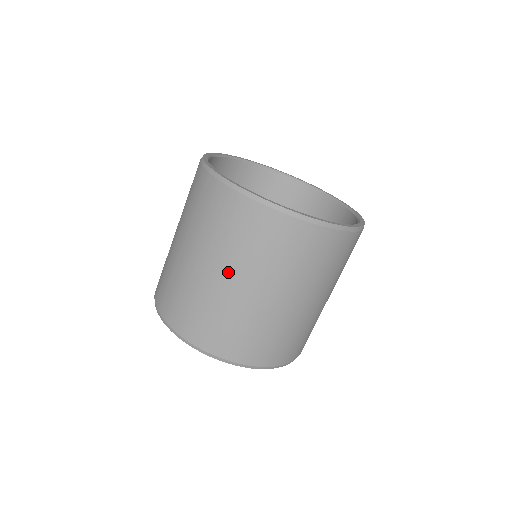
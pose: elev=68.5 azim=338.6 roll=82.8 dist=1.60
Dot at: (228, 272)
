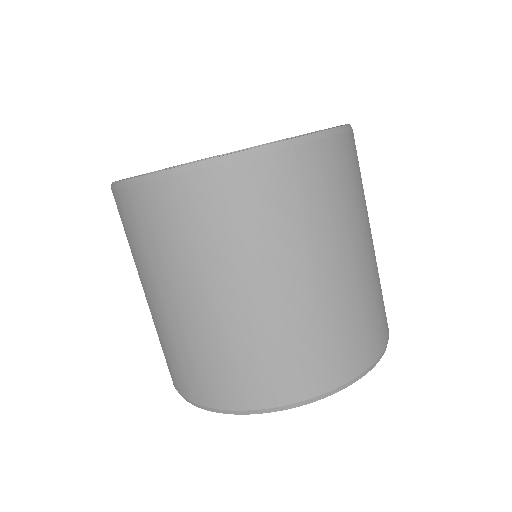
Dot at: (290, 271)
